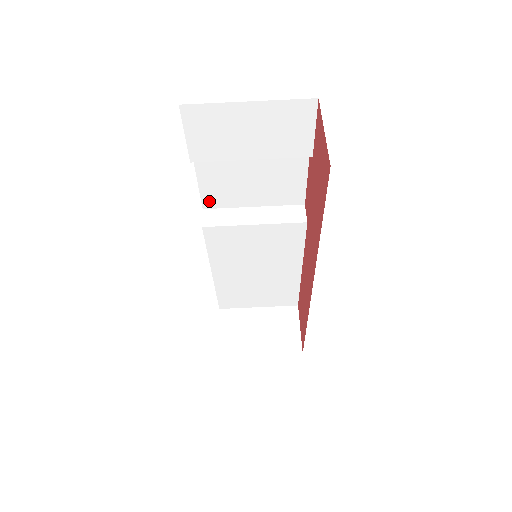
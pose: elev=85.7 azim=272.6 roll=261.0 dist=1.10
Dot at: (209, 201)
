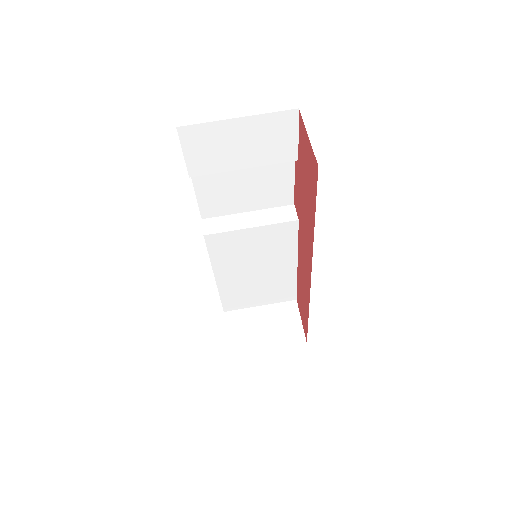
Dot at: (207, 211)
